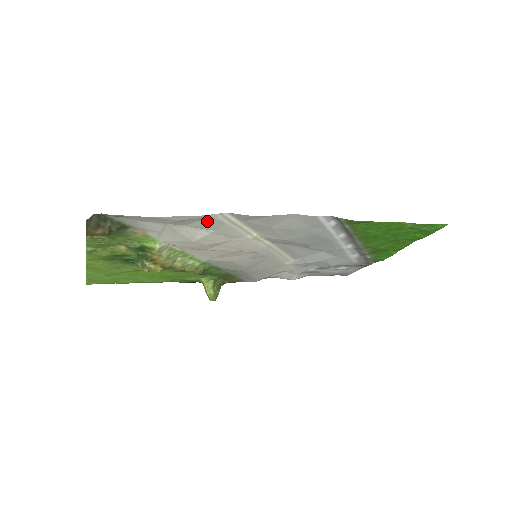
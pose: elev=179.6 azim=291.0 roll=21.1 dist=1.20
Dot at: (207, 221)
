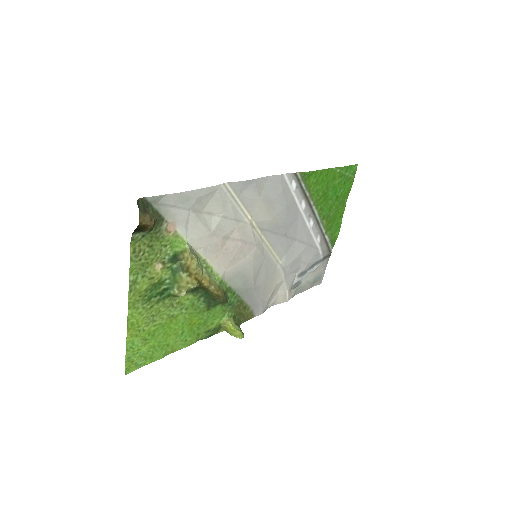
Dot at: (216, 198)
